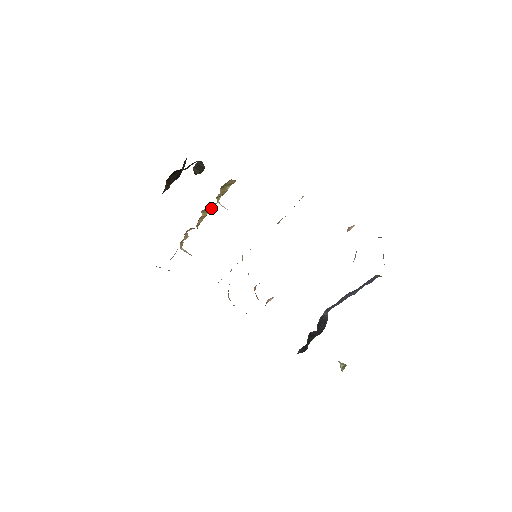
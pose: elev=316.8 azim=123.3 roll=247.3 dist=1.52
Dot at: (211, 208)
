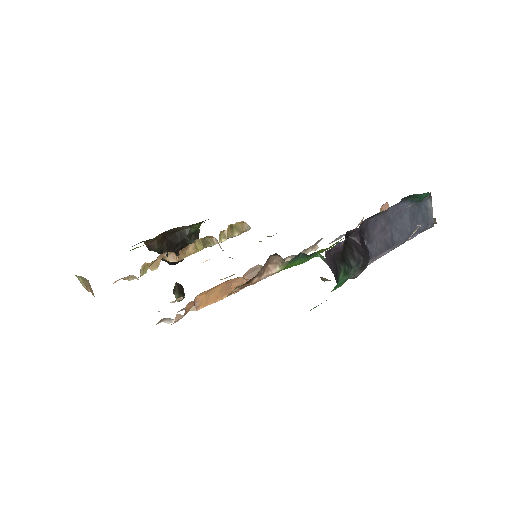
Dot at: (206, 247)
